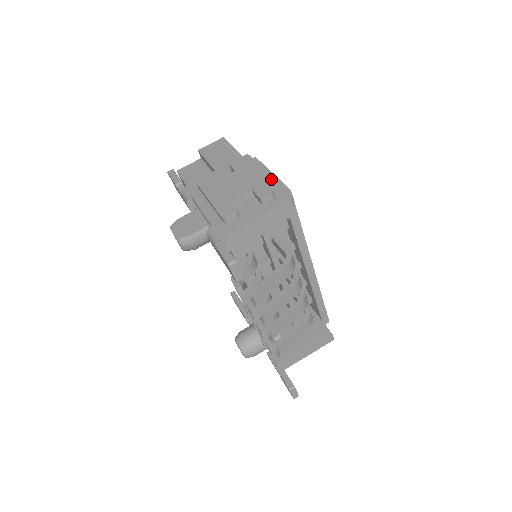
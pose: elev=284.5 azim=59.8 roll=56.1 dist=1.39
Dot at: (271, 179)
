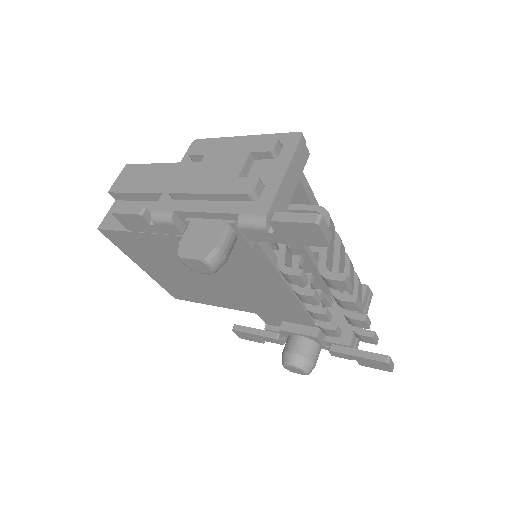
Dot at: occluded
